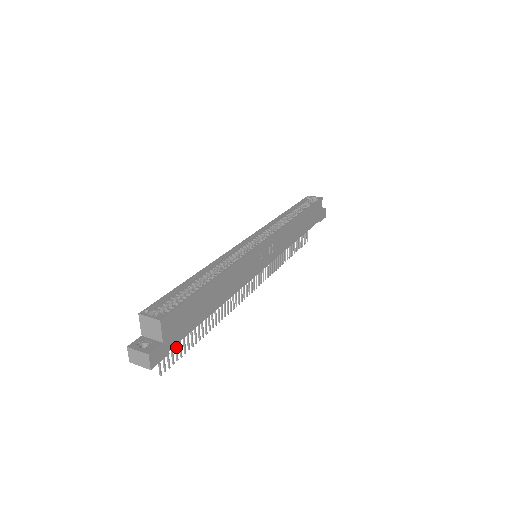
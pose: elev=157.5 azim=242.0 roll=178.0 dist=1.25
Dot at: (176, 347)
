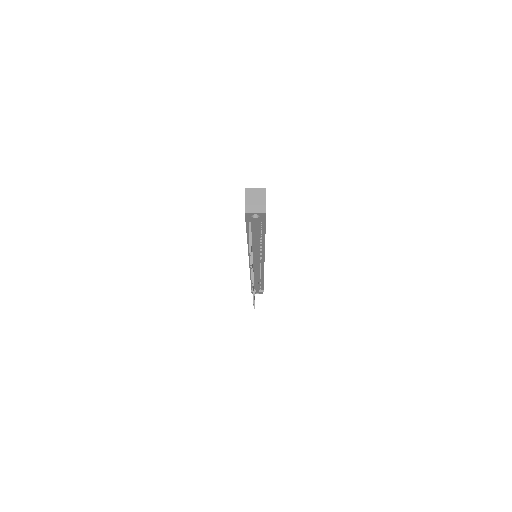
Dot at: occluded
